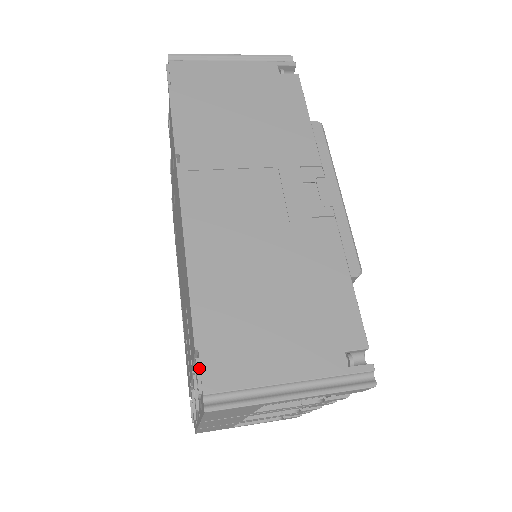
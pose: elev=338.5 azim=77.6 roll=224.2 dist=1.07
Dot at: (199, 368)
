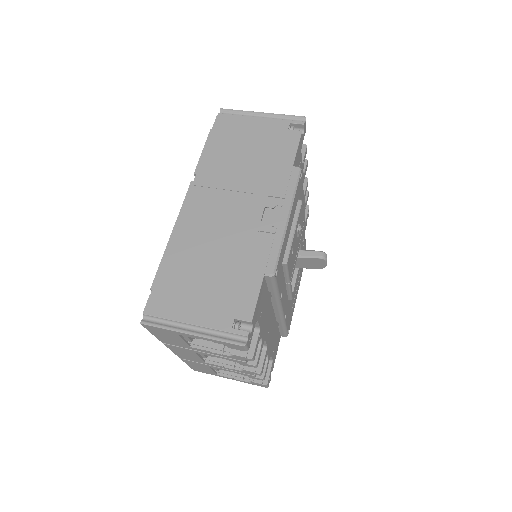
Dot at: (149, 300)
